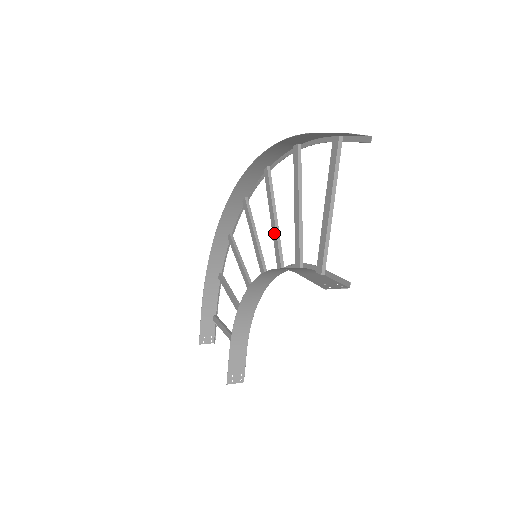
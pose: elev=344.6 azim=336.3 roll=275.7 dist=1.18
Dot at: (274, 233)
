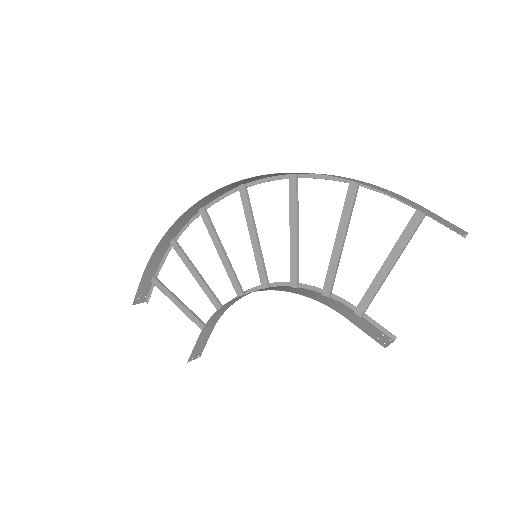
Dot at: (293, 247)
